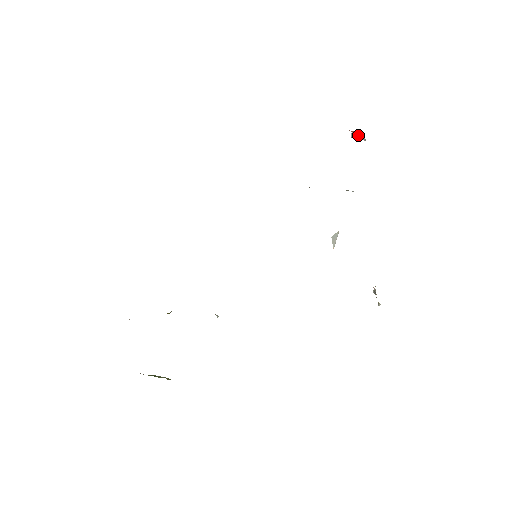
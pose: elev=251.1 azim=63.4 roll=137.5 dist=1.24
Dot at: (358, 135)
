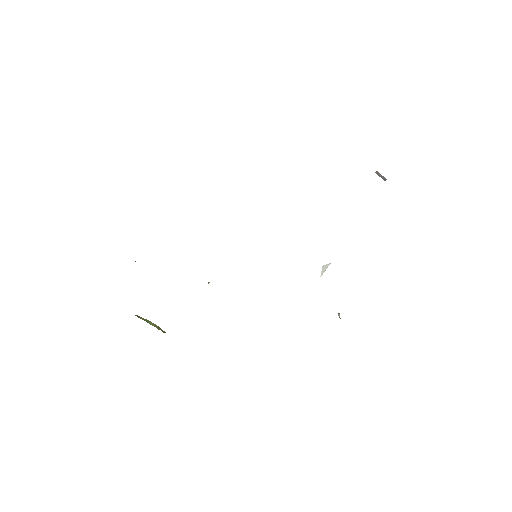
Dot at: (381, 176)
